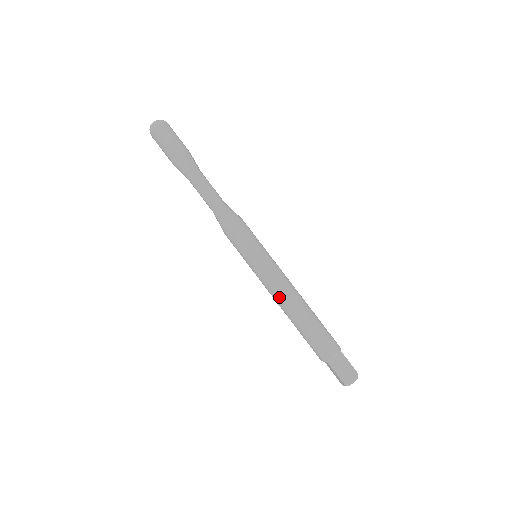
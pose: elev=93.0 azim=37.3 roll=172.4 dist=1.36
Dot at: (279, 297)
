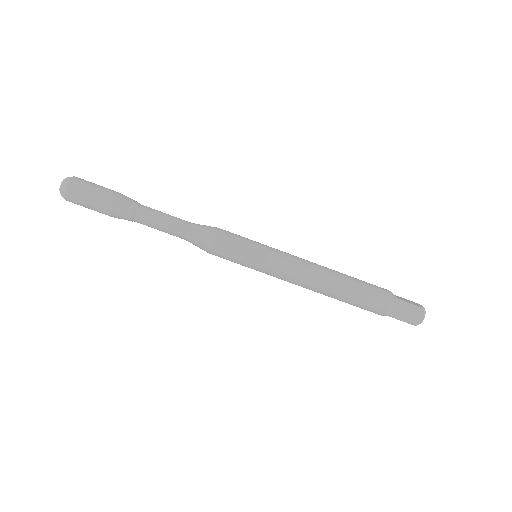
Dot at: (304, 285)
